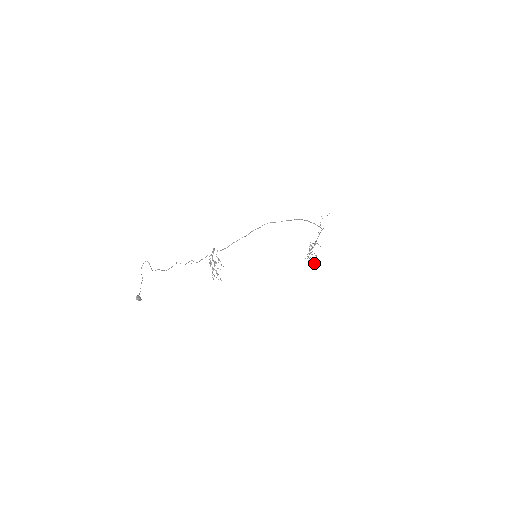
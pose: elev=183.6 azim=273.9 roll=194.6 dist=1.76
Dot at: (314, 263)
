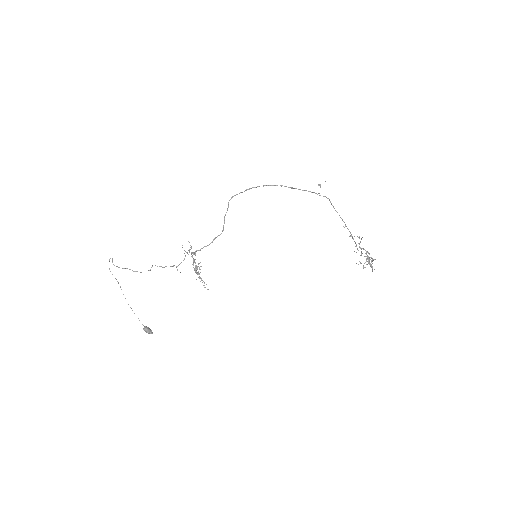
Dot at: occluded
